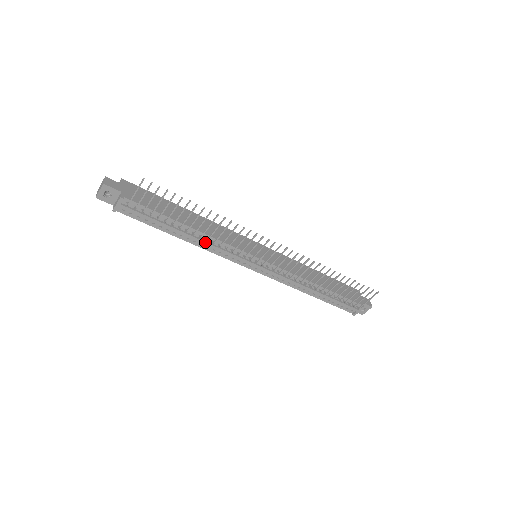
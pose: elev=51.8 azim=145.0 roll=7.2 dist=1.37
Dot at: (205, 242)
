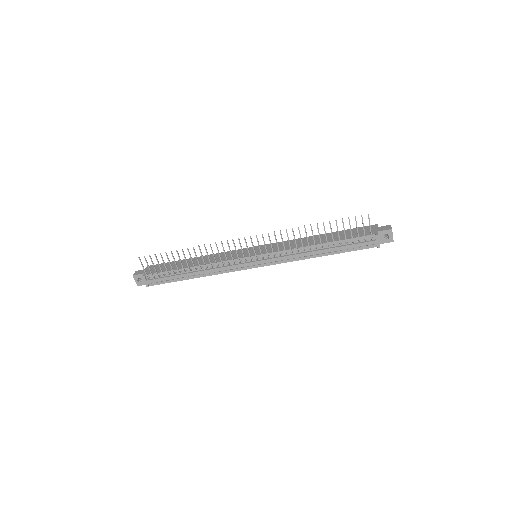
Dot at: (208, 270)
